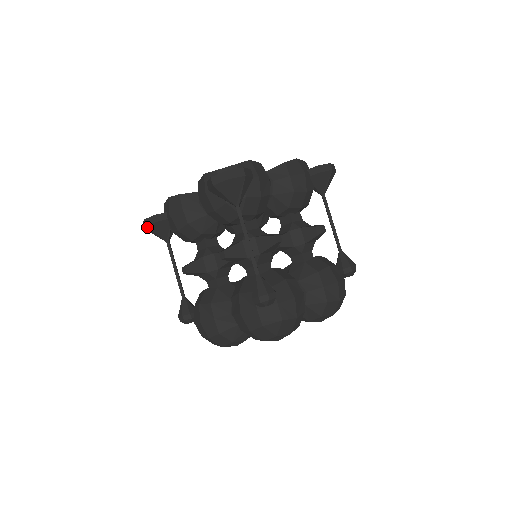
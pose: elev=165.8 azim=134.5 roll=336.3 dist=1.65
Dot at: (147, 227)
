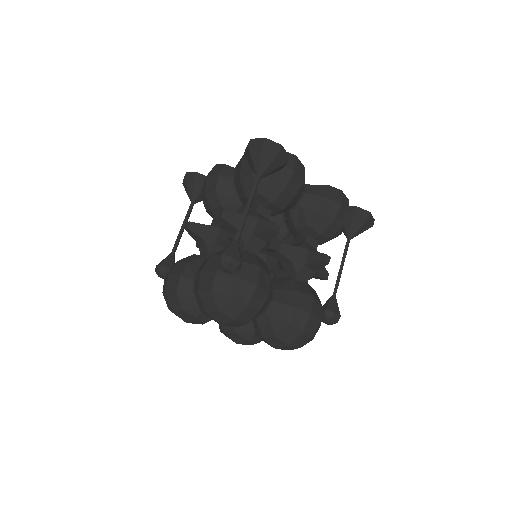
Dot at: (184, 180)
